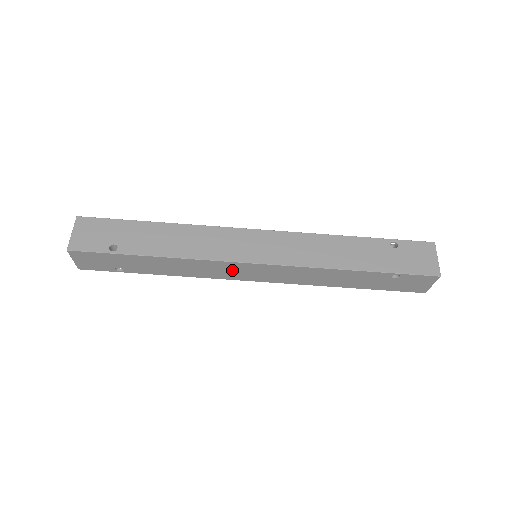
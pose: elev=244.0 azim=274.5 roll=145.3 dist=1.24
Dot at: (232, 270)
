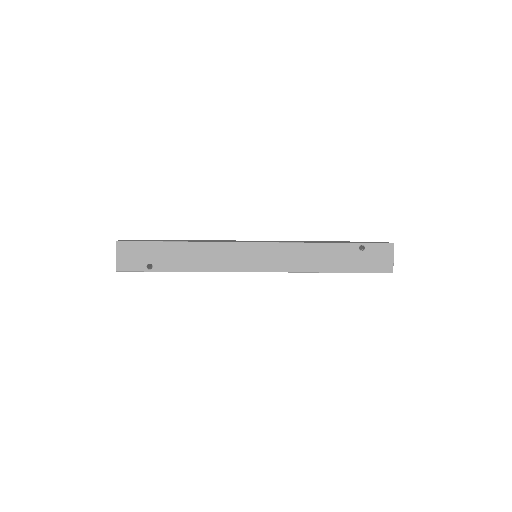
Dot at: occluded
